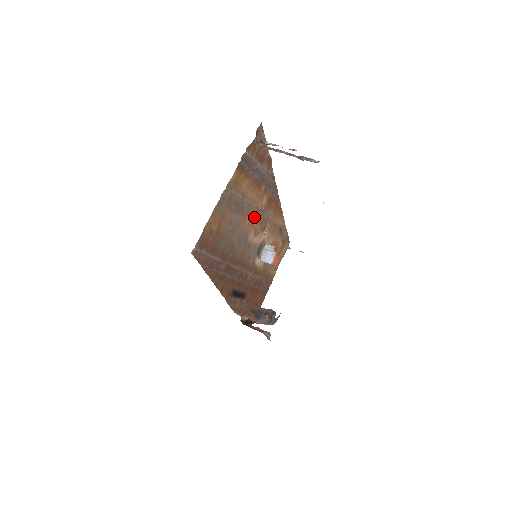
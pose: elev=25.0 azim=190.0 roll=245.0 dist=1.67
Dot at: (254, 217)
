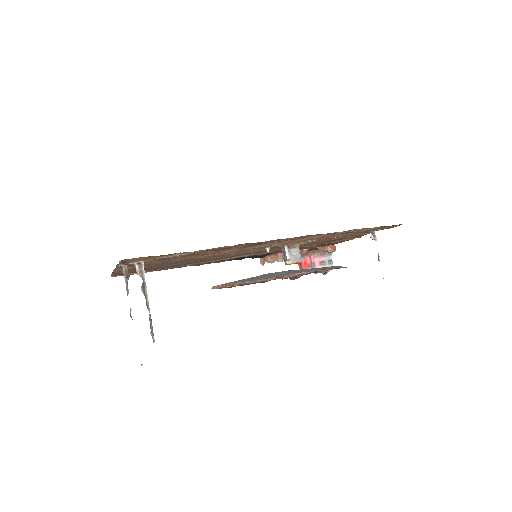
Dot at: (219, 253)
